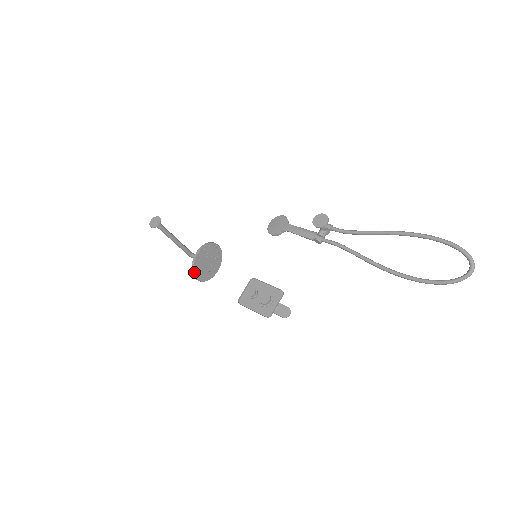
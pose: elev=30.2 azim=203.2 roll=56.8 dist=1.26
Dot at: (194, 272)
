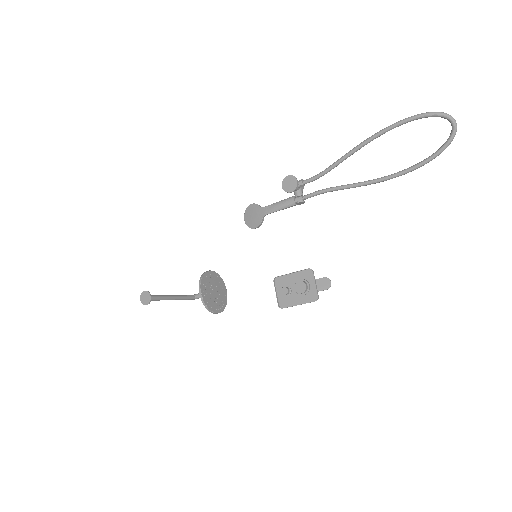
Dot at: (211, 310)
